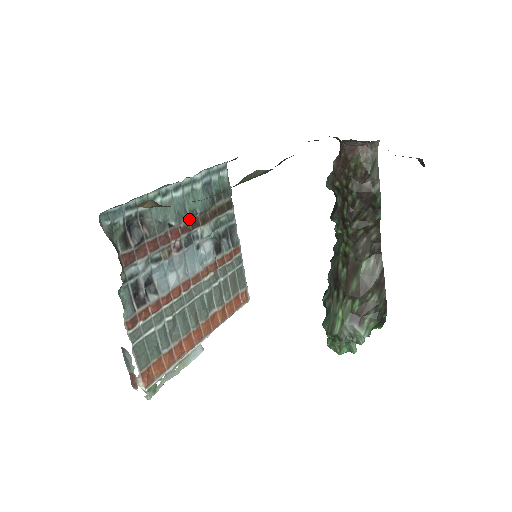
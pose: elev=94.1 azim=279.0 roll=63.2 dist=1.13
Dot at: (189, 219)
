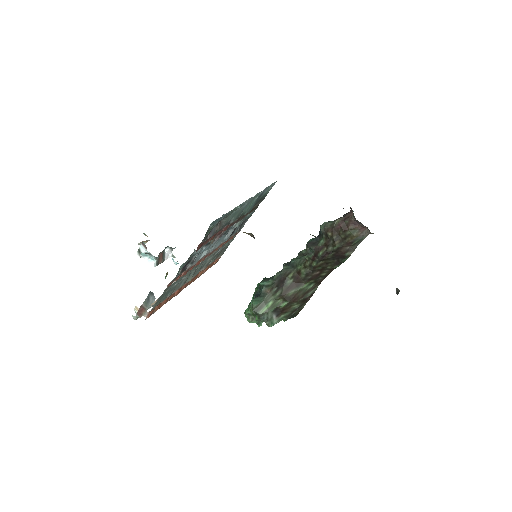
Dot at: (238, 218)
